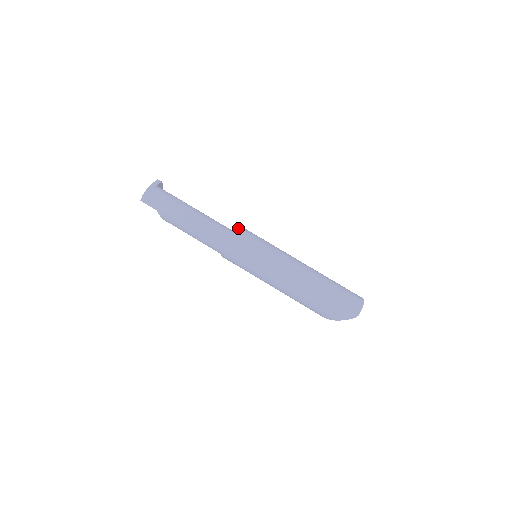
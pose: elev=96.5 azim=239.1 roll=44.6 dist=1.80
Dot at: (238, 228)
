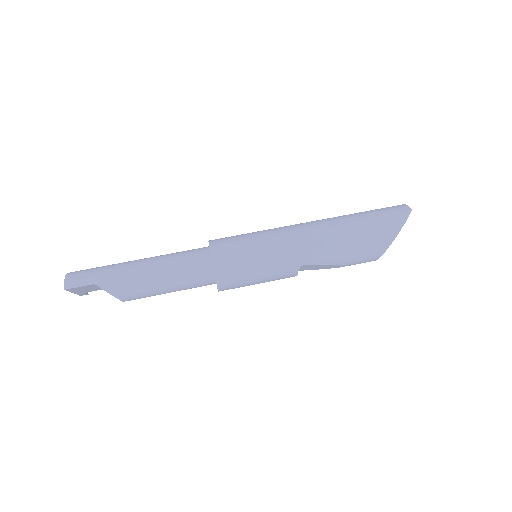
Dot at: occluded
